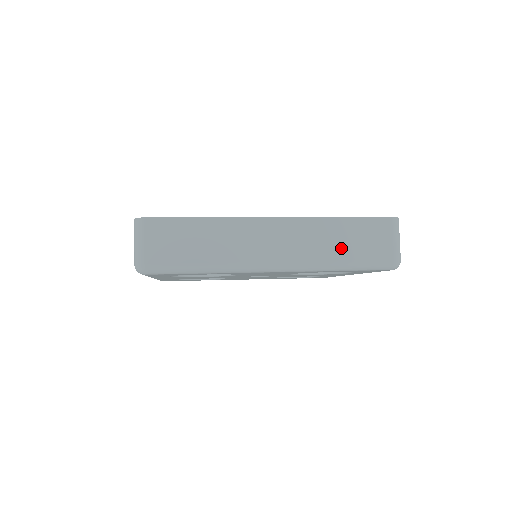
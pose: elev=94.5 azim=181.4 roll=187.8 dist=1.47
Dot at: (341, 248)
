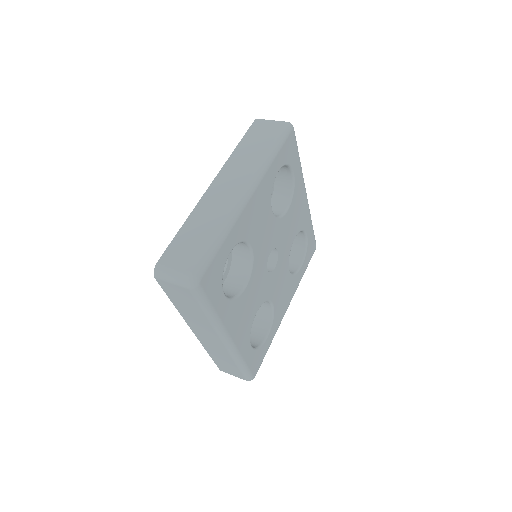
Dot at: (257, 150)
